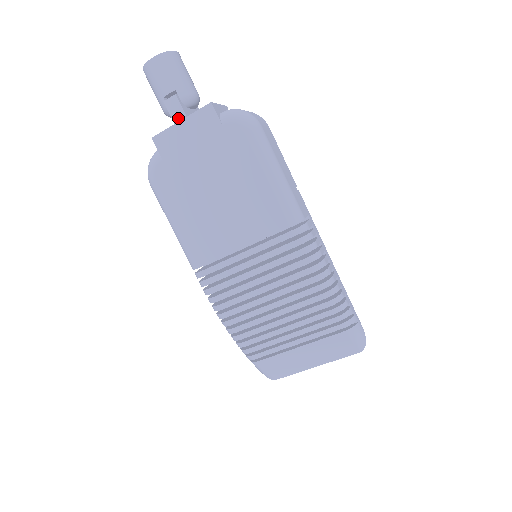
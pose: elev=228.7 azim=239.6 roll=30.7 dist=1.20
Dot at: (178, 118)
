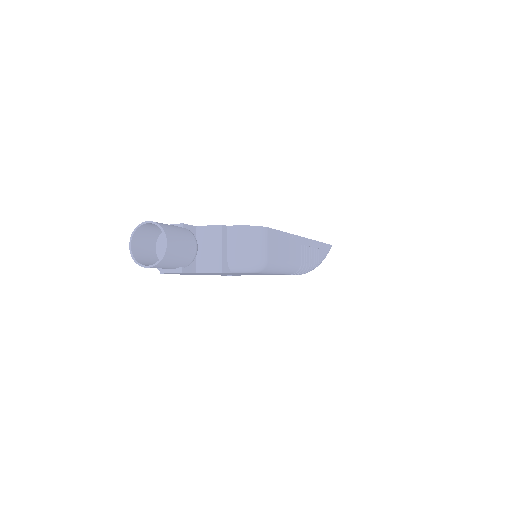
Dot at: occluded
